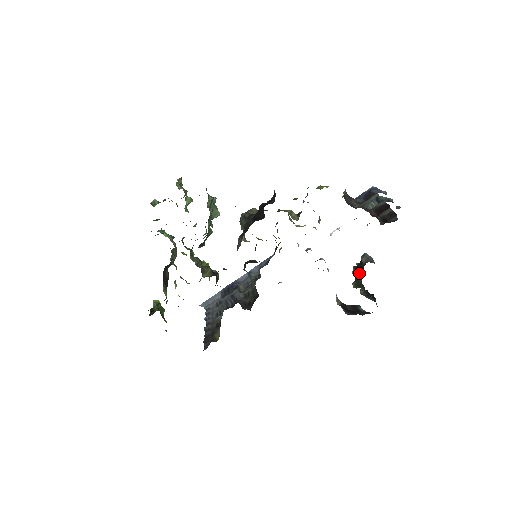
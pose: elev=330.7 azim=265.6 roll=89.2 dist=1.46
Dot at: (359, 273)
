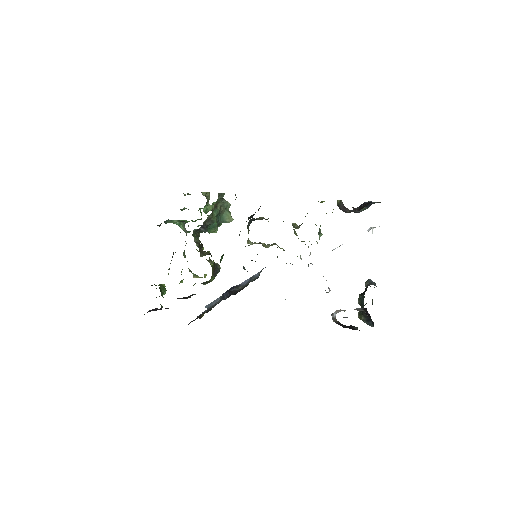
Dot at: (362, 299)
